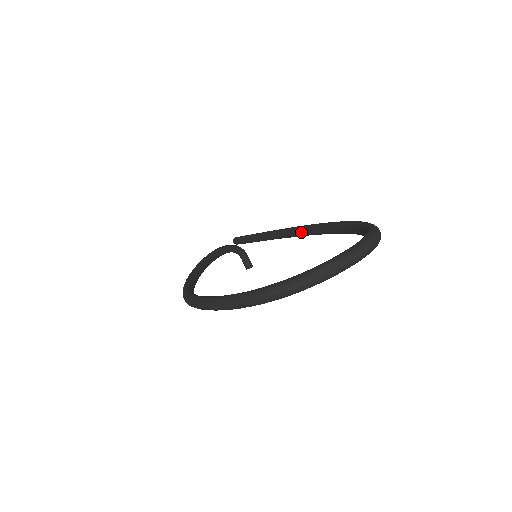
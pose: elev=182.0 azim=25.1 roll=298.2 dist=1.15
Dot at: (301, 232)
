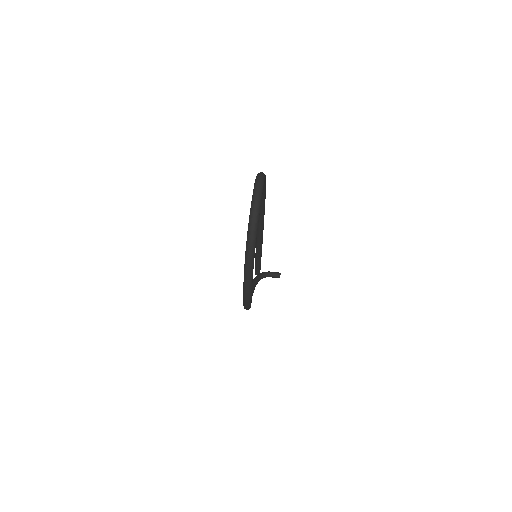
Dot at: (259, 221)
